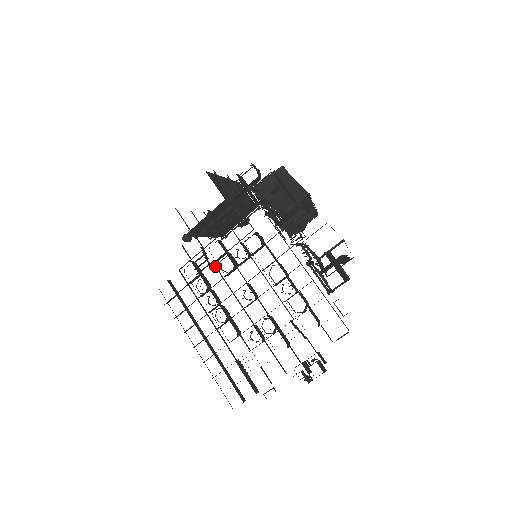
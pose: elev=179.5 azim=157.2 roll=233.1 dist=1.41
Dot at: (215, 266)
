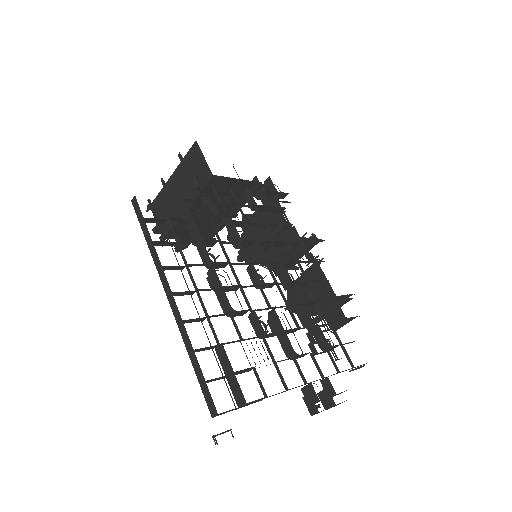
Dot at: (232, 226)
